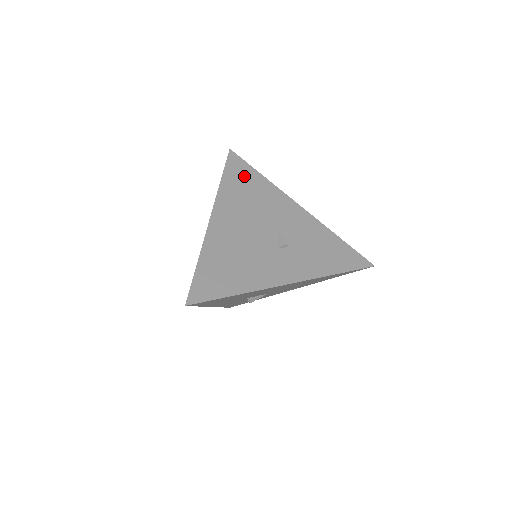
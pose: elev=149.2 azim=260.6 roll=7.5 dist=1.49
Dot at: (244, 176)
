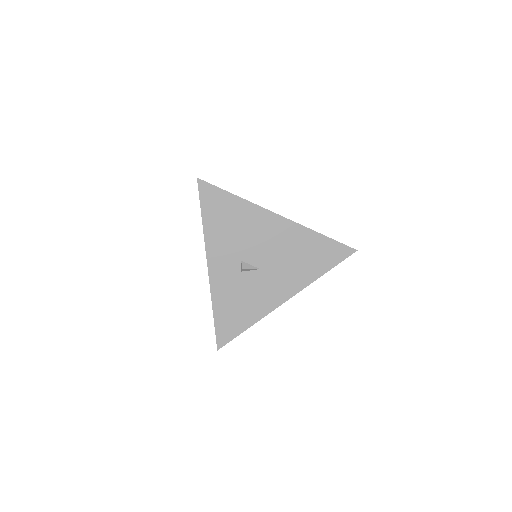
Dot at: occluded
